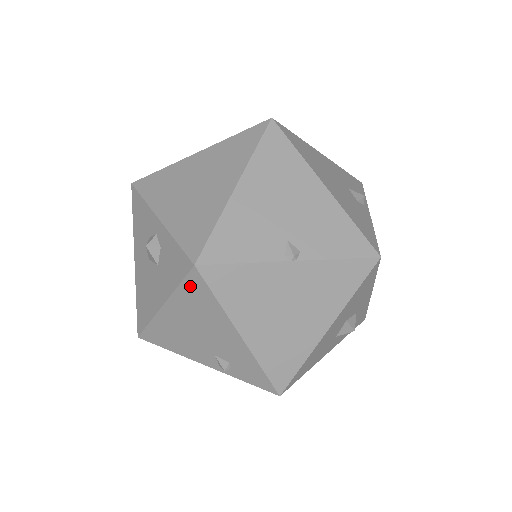
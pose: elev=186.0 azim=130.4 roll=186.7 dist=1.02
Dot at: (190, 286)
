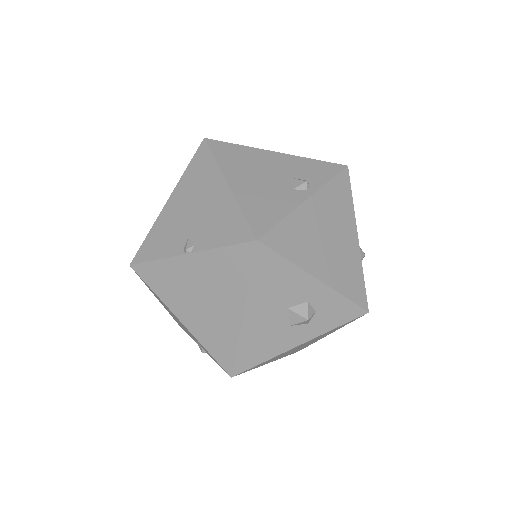
Dot at: (144, 282)
